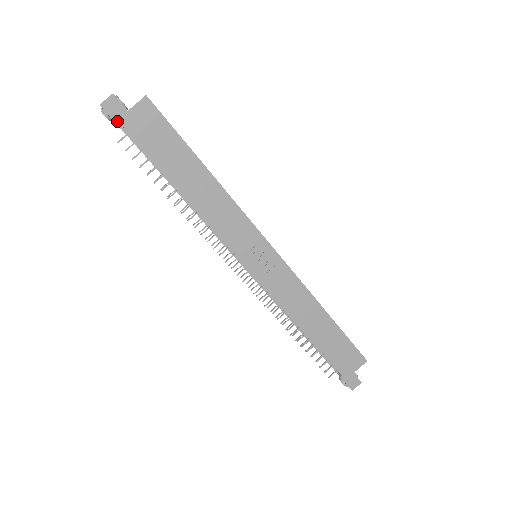
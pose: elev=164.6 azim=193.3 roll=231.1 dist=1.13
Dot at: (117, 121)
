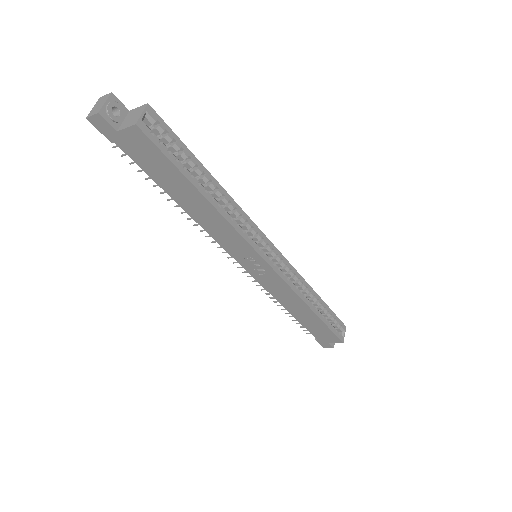
Dot at: (107, 136)
